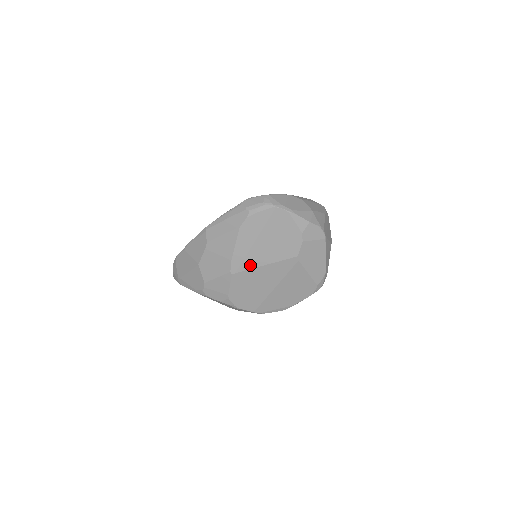
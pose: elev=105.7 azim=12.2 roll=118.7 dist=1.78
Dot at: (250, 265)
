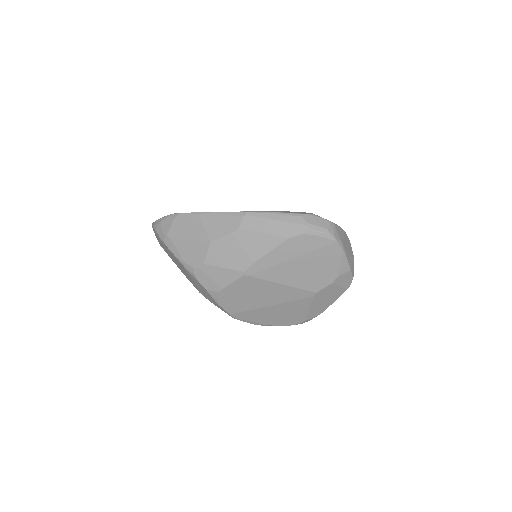
Dot at: (268, 276)
